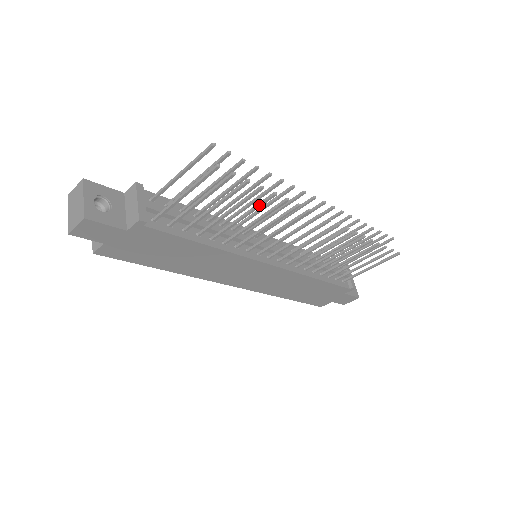
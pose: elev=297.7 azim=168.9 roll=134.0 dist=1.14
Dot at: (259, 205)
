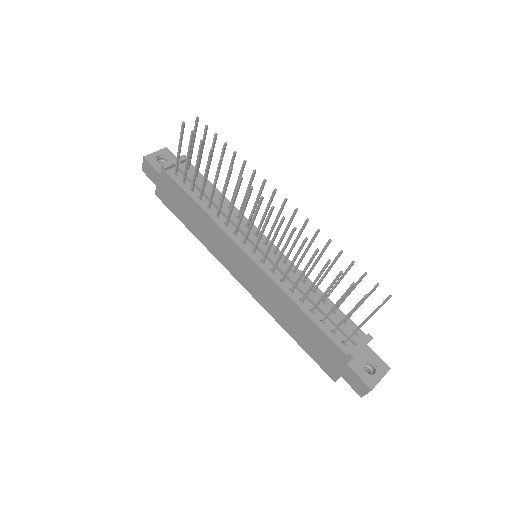
Dot at: (217, 170)
